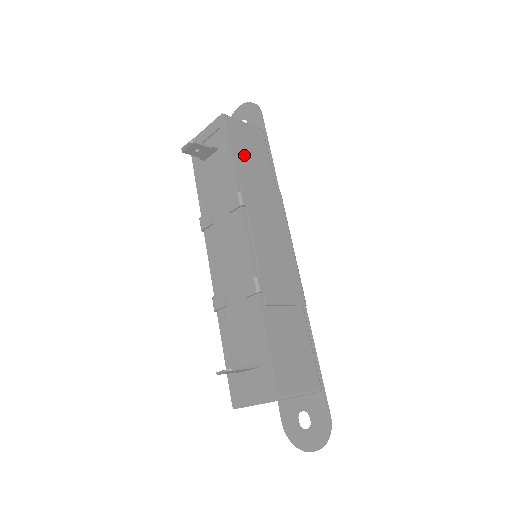
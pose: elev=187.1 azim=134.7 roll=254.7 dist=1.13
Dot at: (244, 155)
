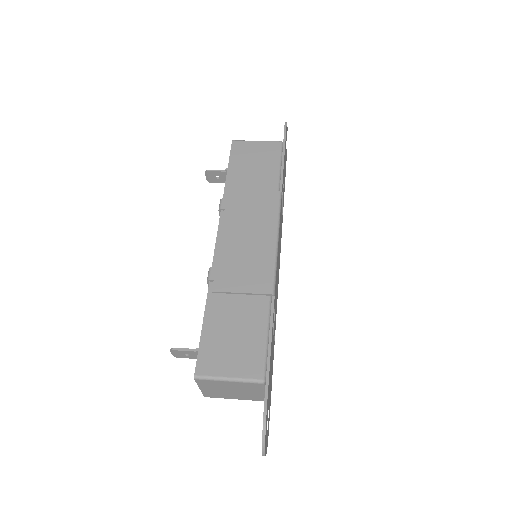
Dot at: (244, 168)
